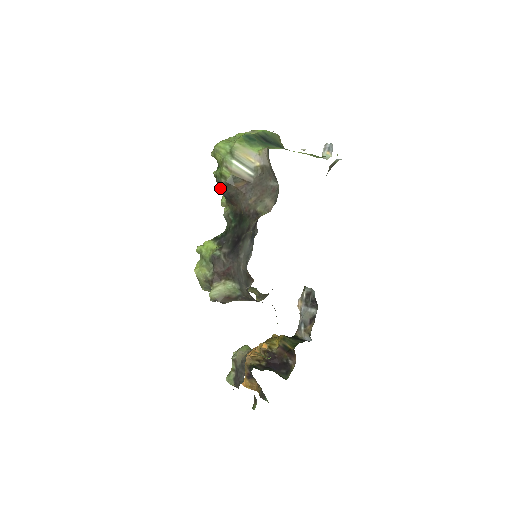
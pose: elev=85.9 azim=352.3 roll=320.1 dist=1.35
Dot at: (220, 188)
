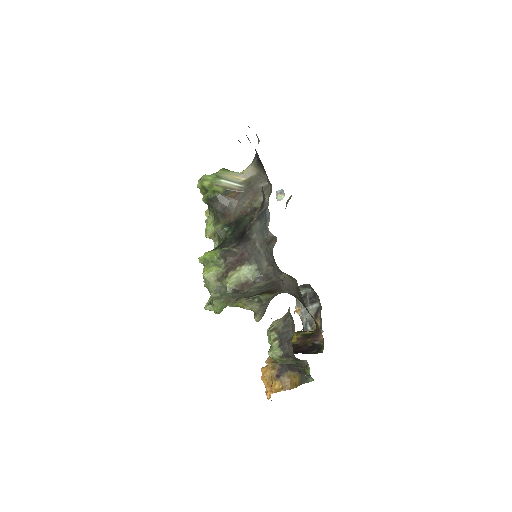
Dot at: (213, 204)
